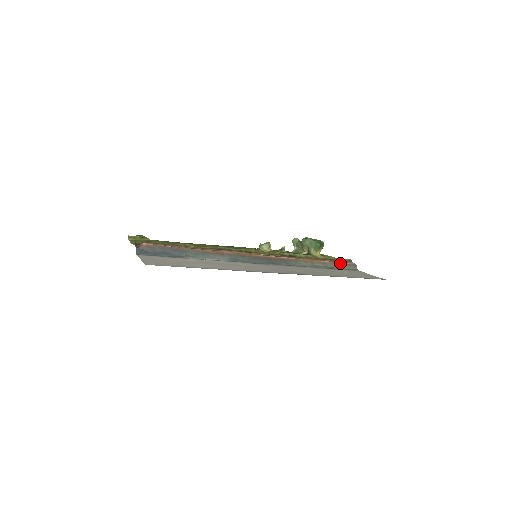
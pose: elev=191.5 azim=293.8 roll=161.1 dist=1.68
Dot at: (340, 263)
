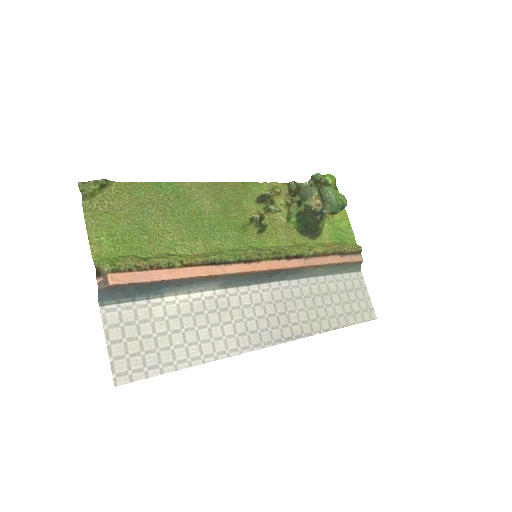
Dot at: (347, 263)
